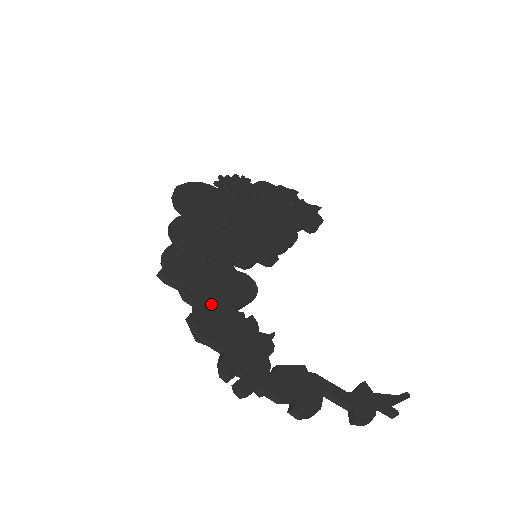
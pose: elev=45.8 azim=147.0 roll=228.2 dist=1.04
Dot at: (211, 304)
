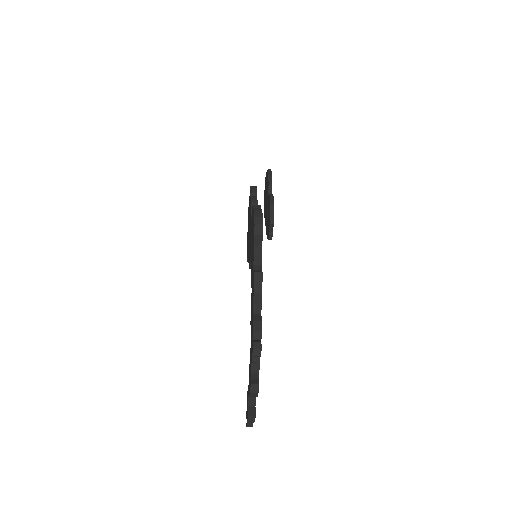
Dot at: occluded
